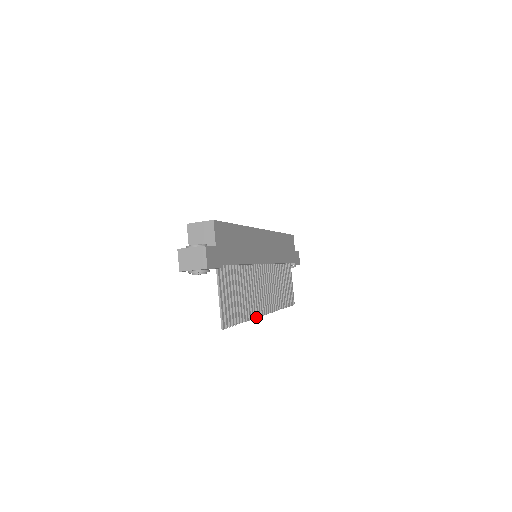
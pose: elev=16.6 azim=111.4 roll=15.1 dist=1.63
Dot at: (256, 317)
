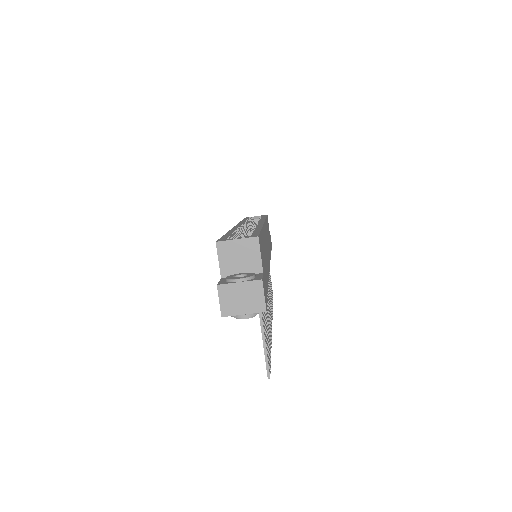
Dot at: occluded
